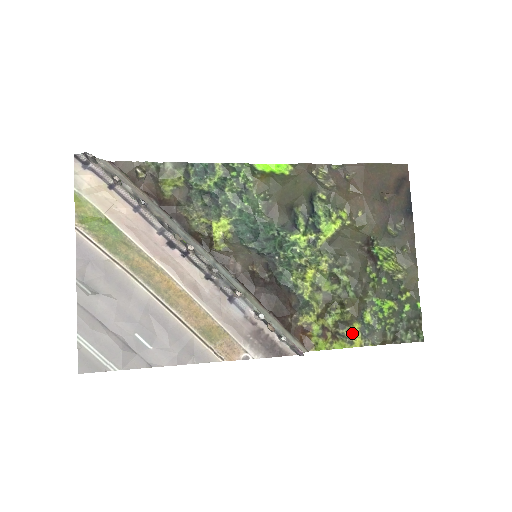
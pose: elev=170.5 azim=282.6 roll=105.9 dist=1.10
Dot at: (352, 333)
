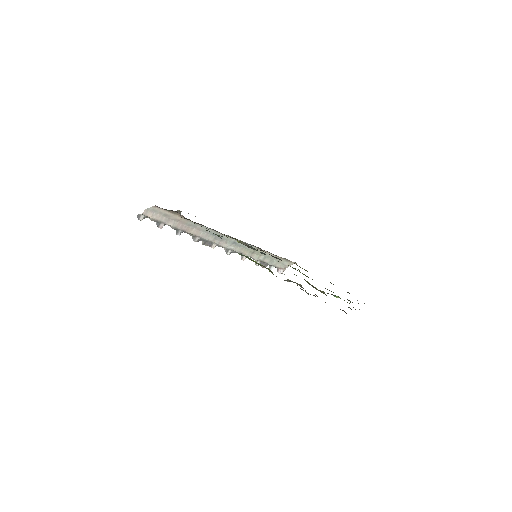
Dot at: occluded
